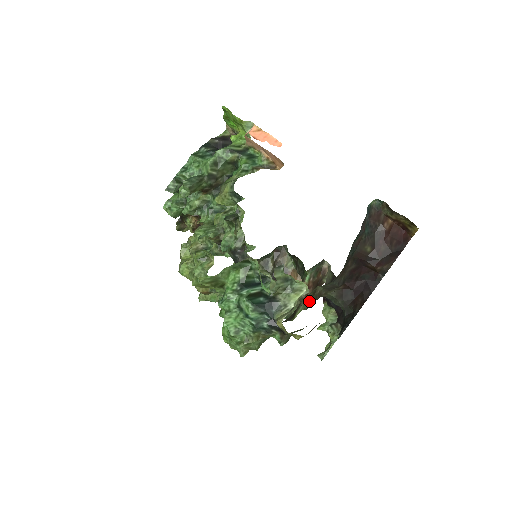
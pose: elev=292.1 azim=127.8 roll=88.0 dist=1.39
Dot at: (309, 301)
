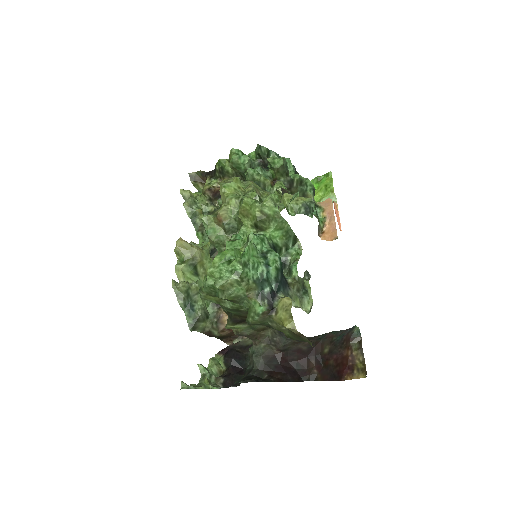
Dot at: (250, 330)
